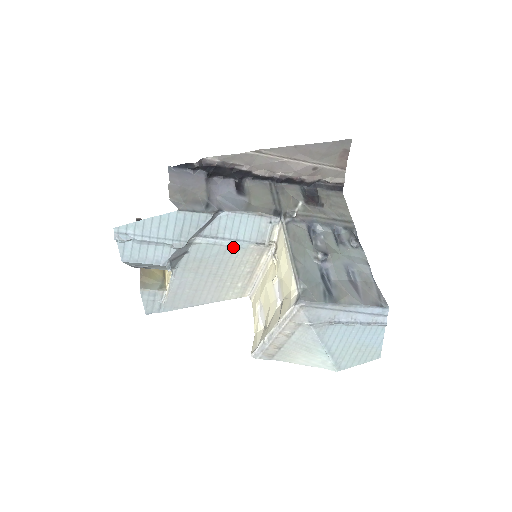
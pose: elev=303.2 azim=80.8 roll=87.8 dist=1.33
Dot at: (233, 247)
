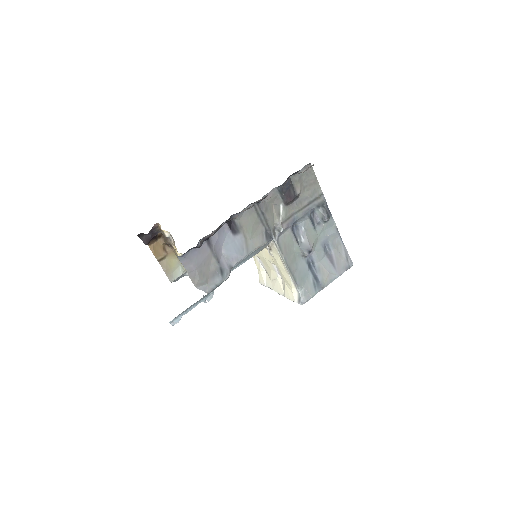
Dot at: occluded
